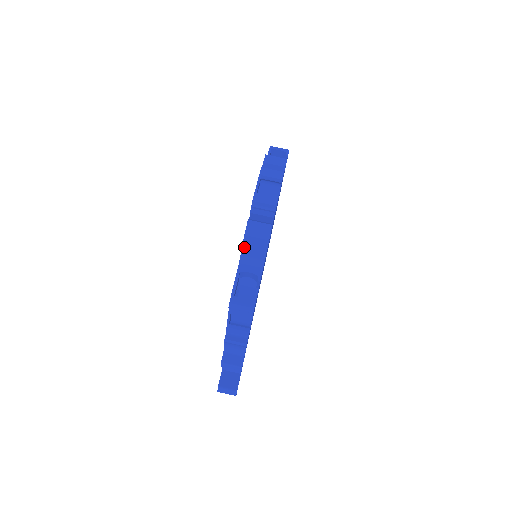
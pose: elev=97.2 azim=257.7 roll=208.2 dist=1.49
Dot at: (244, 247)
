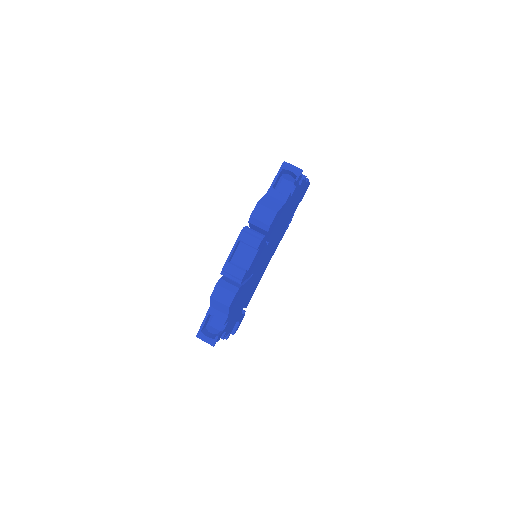
Dot at: (212, 302)
